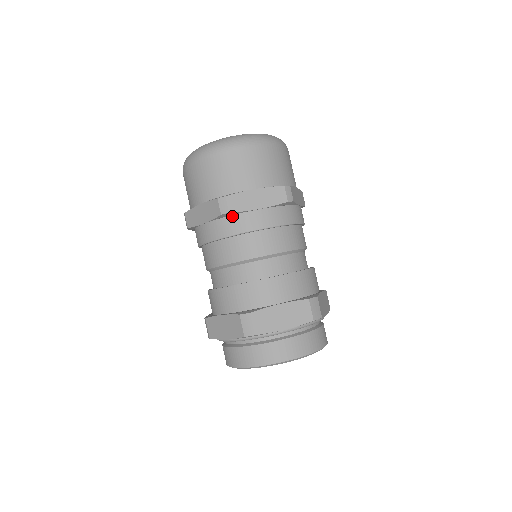
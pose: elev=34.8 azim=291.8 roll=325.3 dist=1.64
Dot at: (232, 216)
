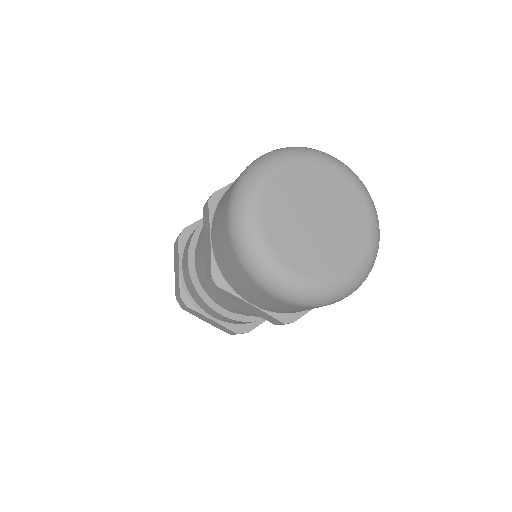
Dot at: occluded
